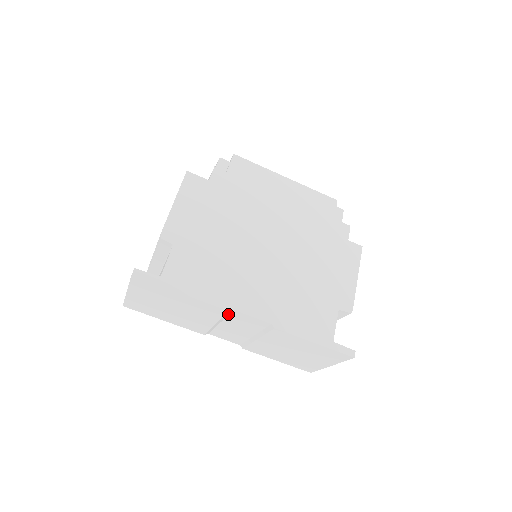
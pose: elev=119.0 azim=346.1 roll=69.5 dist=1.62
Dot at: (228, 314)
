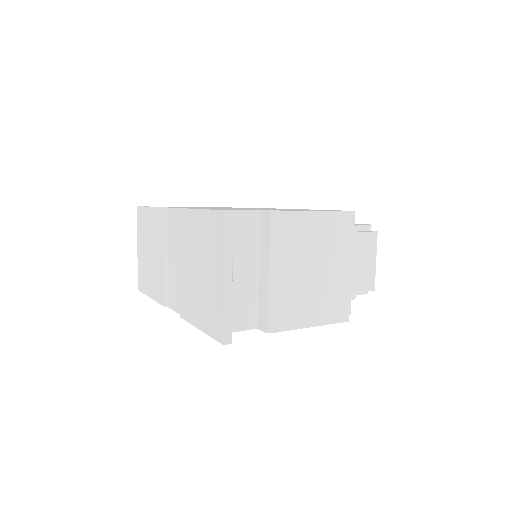
Dot at: (167, 223)
